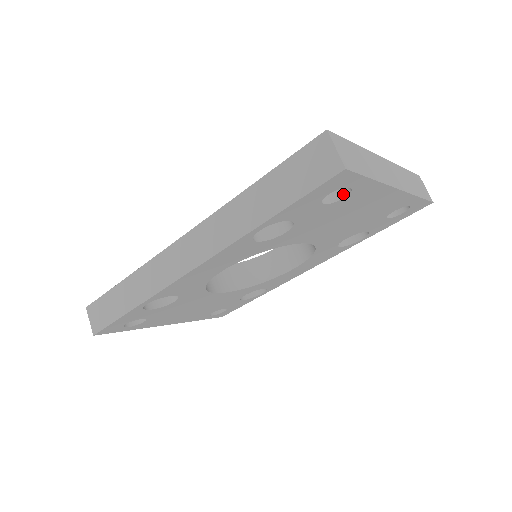
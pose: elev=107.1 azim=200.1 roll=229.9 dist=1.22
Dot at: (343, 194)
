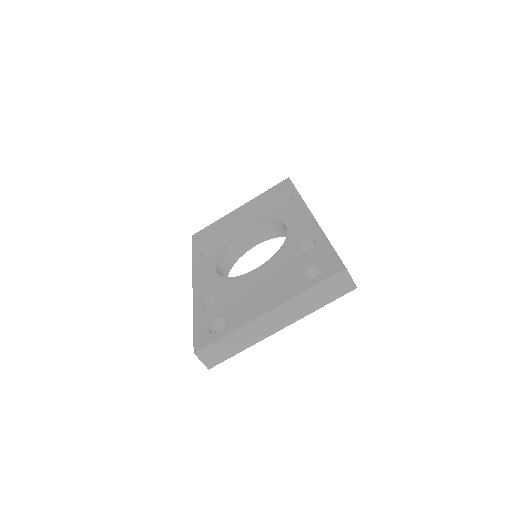
Dot at: occluded
